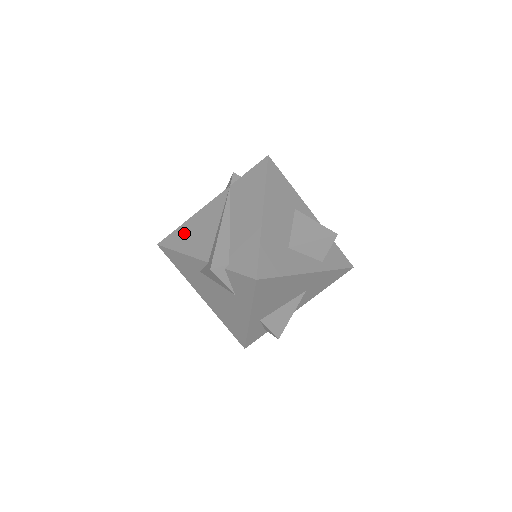
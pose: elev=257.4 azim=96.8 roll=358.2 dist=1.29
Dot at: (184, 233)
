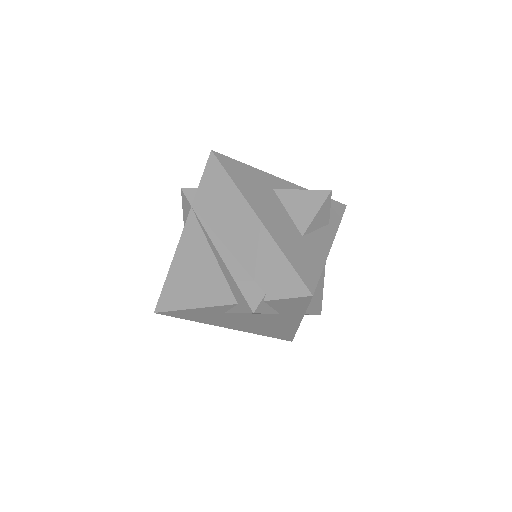
Dot at: (178, 285)
